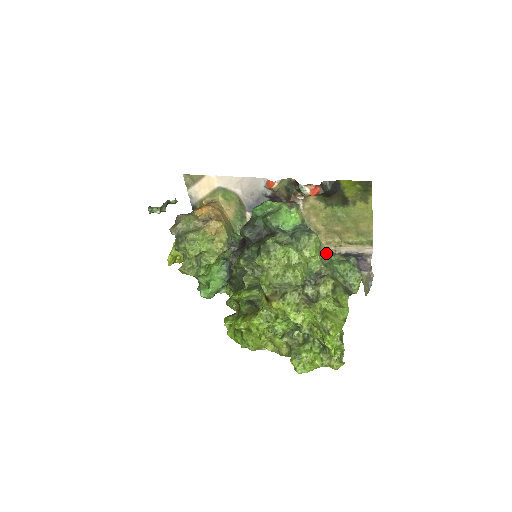
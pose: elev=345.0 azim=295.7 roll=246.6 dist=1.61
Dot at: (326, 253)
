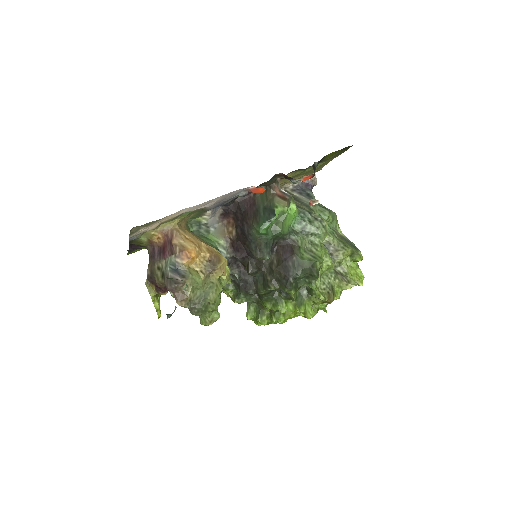
Dot at: occluded
